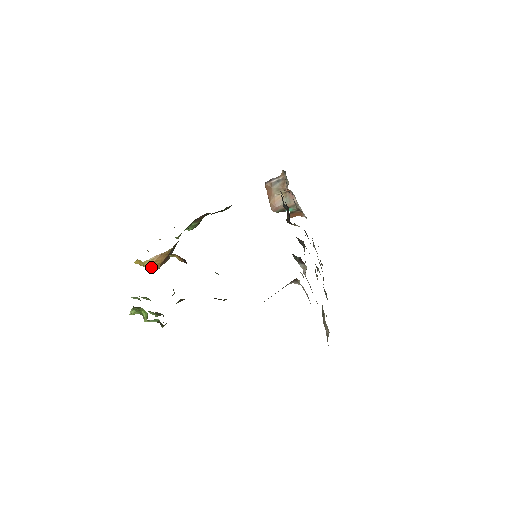
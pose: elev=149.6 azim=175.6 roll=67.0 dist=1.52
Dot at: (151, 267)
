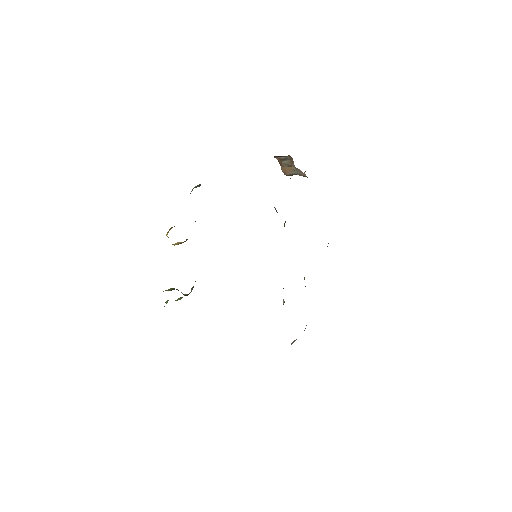
Dot at: (178, 244)
